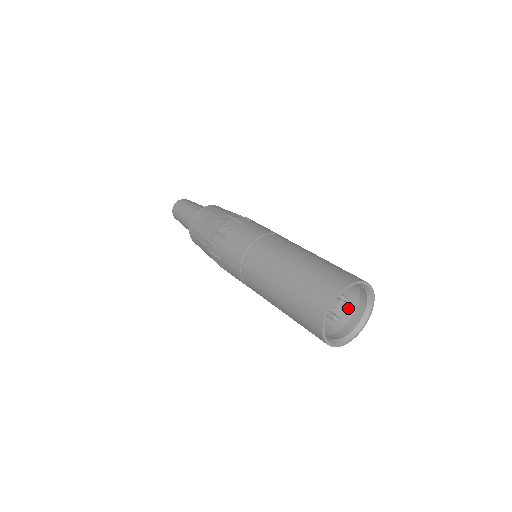
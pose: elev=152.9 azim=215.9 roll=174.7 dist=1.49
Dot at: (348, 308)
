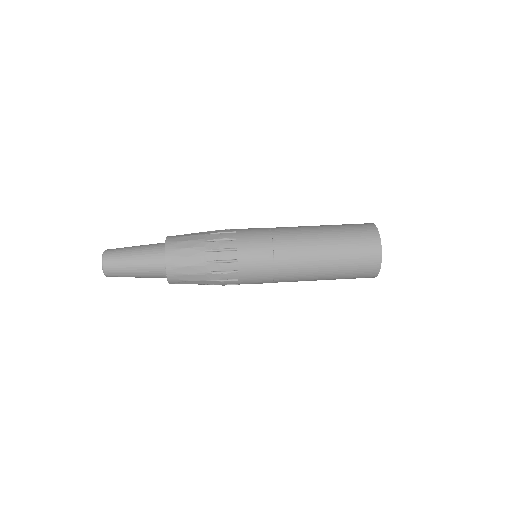
Dot at: occluded
